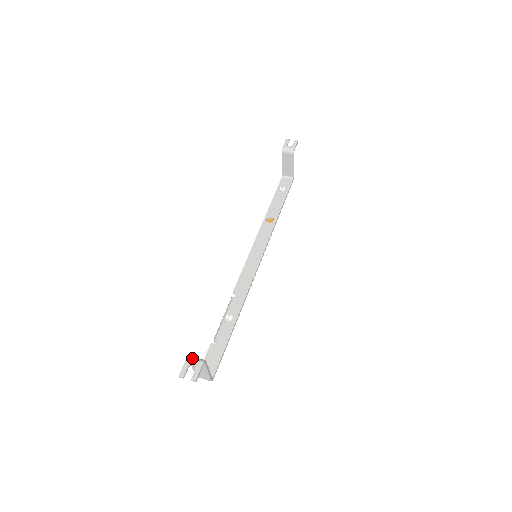
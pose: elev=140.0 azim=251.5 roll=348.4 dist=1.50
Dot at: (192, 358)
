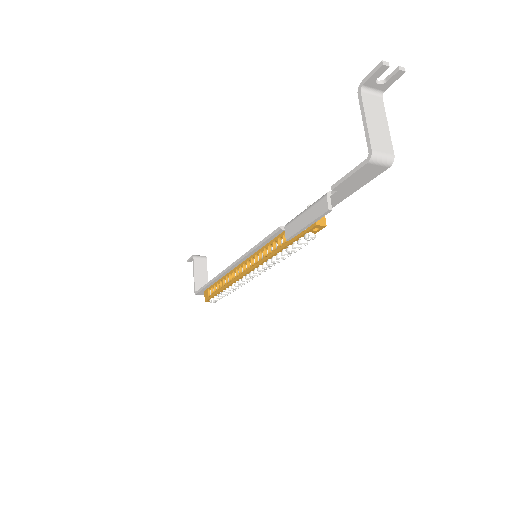
Dot at: (366, 85)
